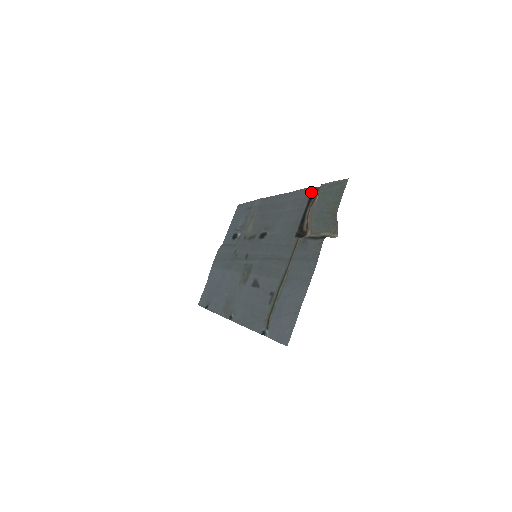
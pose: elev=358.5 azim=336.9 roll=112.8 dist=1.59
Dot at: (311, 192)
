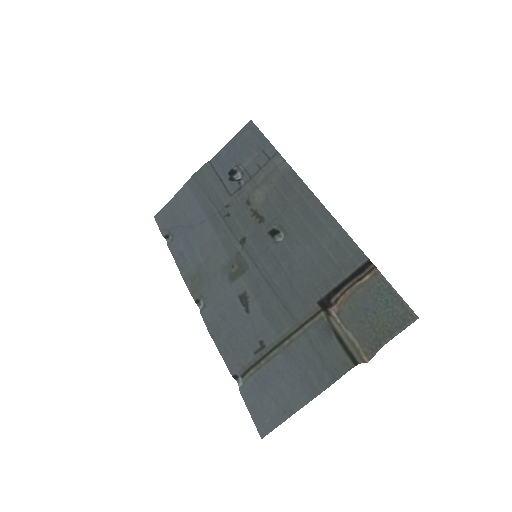
Dot at: (363, 263)
